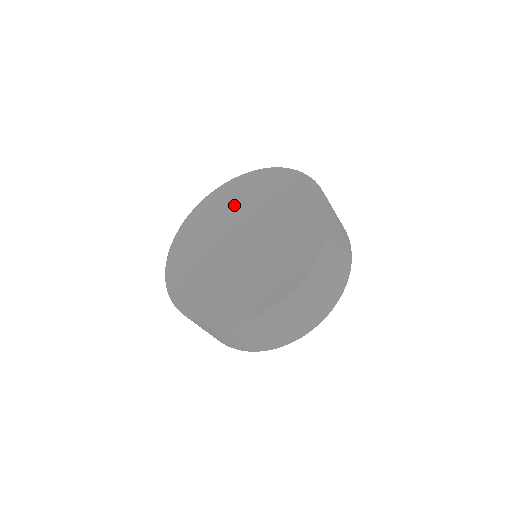
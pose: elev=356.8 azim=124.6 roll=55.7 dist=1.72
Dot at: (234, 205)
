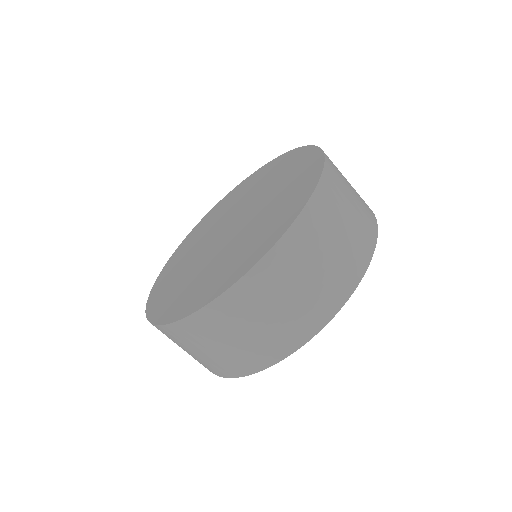
Dot at: (226, 209)
